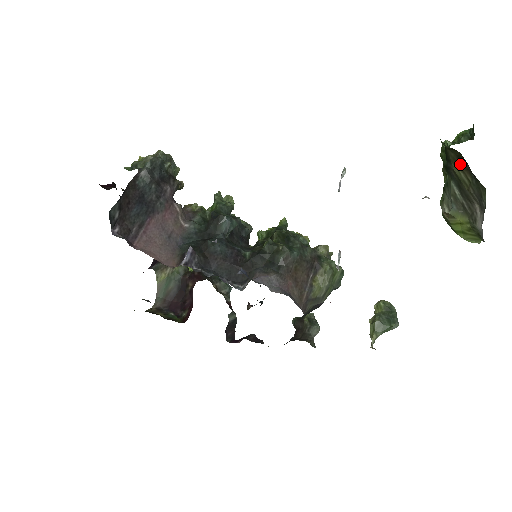
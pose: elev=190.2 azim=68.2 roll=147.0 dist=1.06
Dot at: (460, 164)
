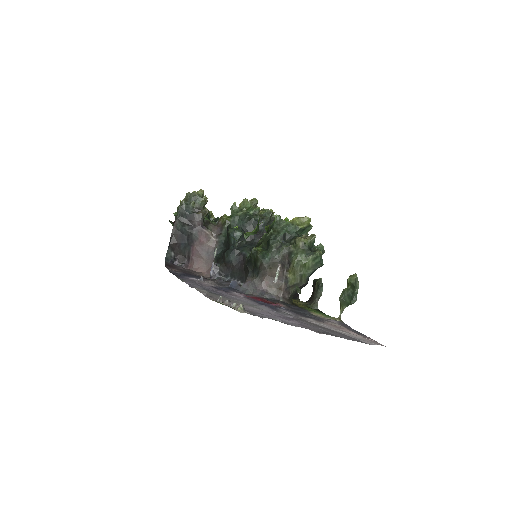
Dot at: occluded
